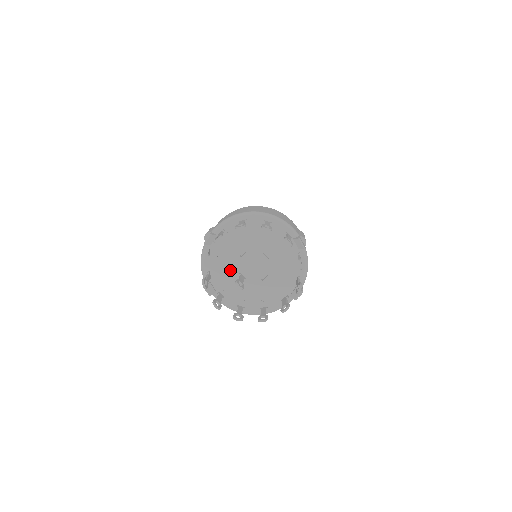
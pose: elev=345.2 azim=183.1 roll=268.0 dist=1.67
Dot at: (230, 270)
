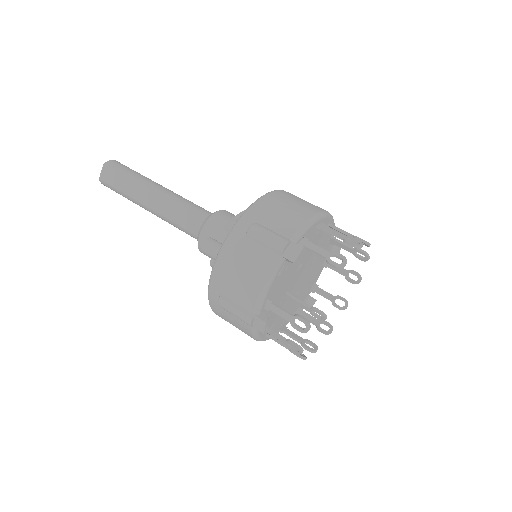
Dot at: (283, 290)
